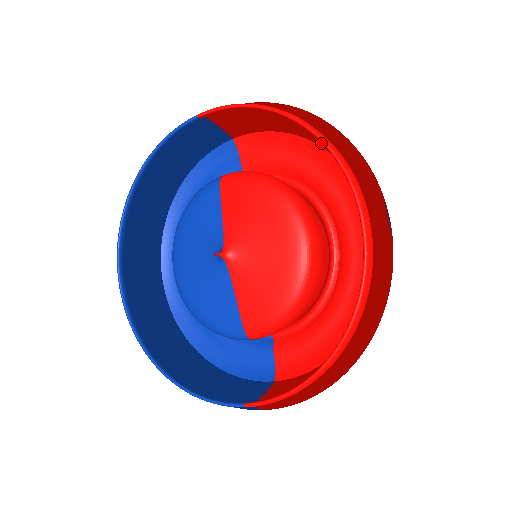
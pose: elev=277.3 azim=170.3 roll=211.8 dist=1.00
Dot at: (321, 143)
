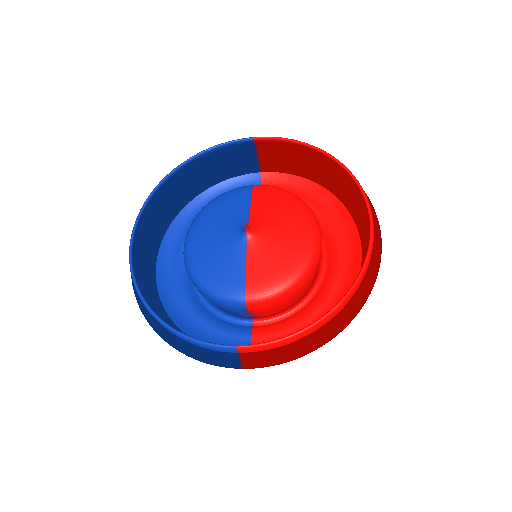
Dot at: (334, 189)
